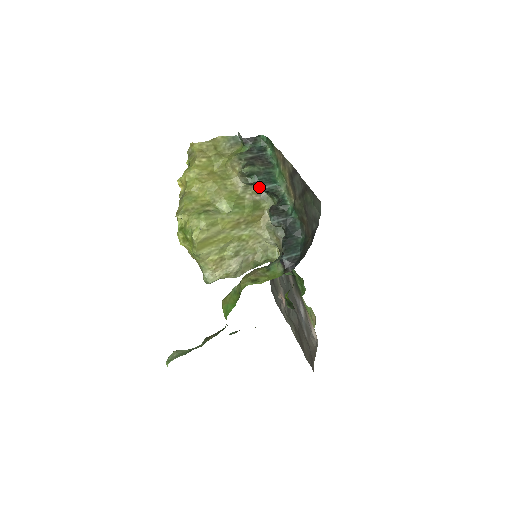
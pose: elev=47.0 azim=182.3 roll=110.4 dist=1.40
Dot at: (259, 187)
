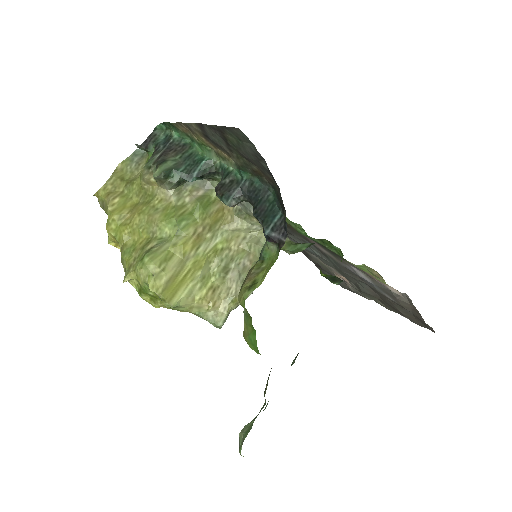
Dot at: (189, 179)
